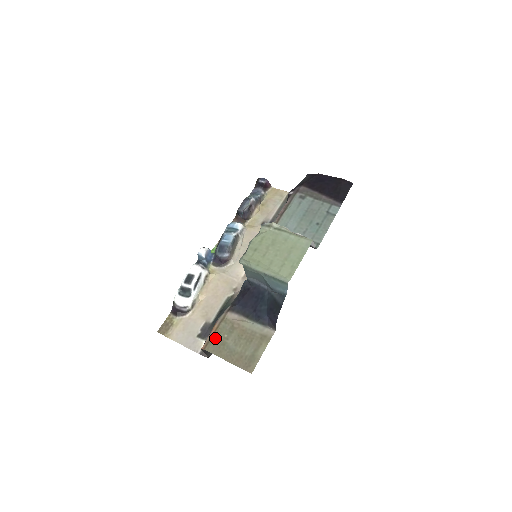
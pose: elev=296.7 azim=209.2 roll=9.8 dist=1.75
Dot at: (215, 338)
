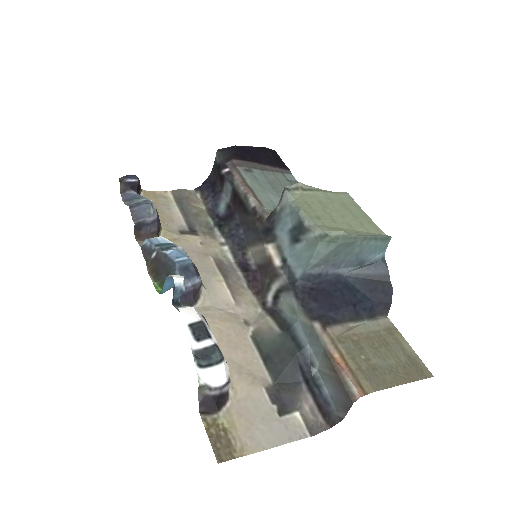
Dot at: (359, 369)
